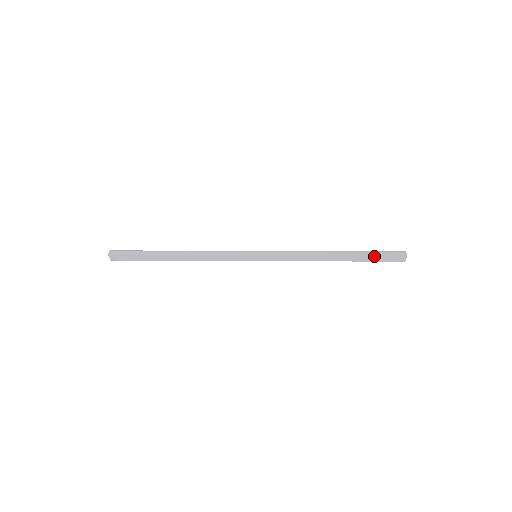
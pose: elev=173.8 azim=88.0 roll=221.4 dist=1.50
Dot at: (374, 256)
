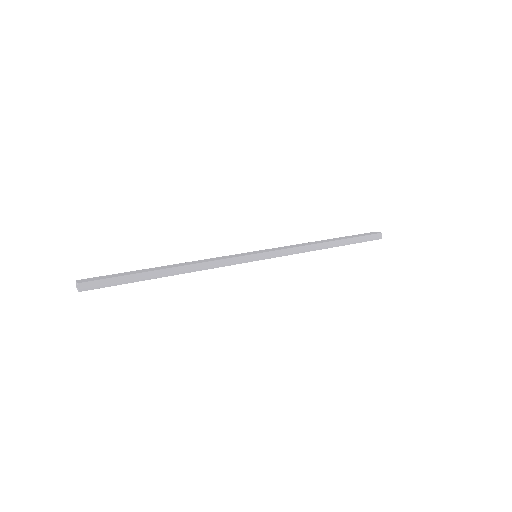
Dot at: occluded
